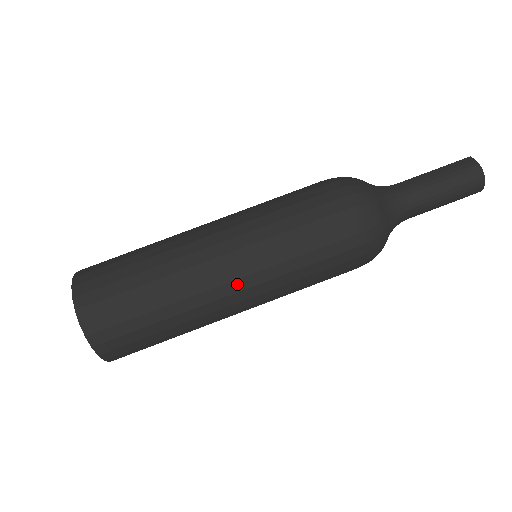
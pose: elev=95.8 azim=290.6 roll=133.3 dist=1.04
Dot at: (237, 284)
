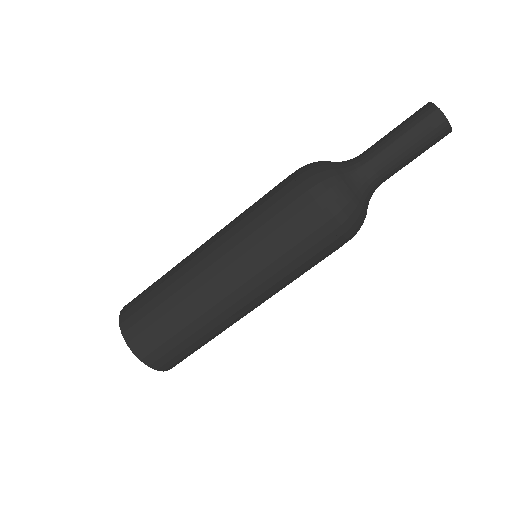
Dot at: (259, 304)
